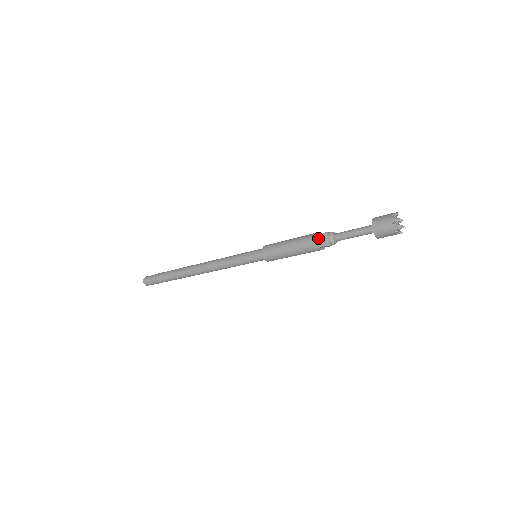
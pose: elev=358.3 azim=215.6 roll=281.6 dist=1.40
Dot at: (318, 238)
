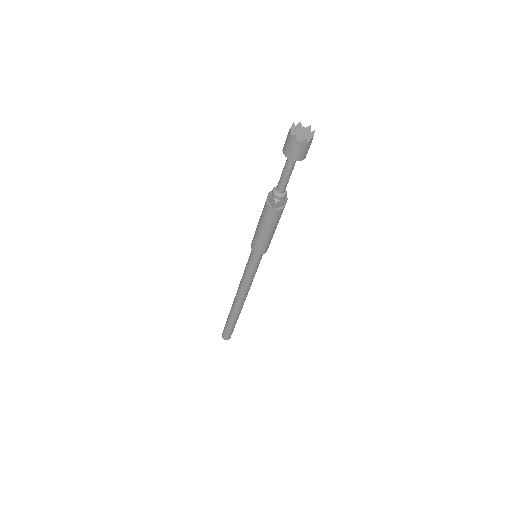
Dot at: (268, 201)
